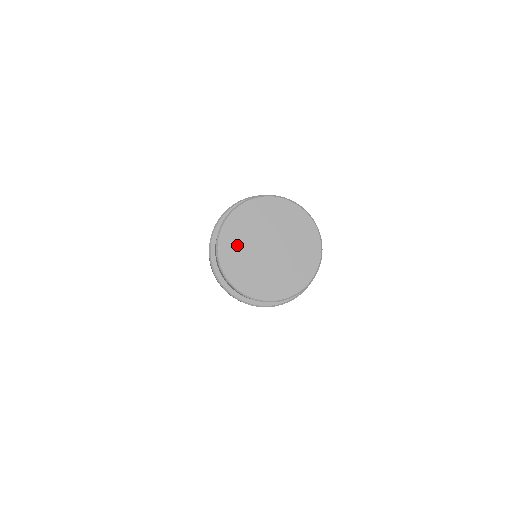
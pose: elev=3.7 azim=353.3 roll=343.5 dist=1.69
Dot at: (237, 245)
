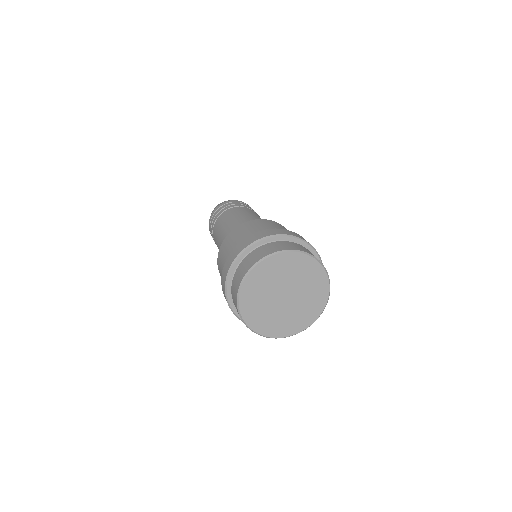
Dot at: (256, 304)
